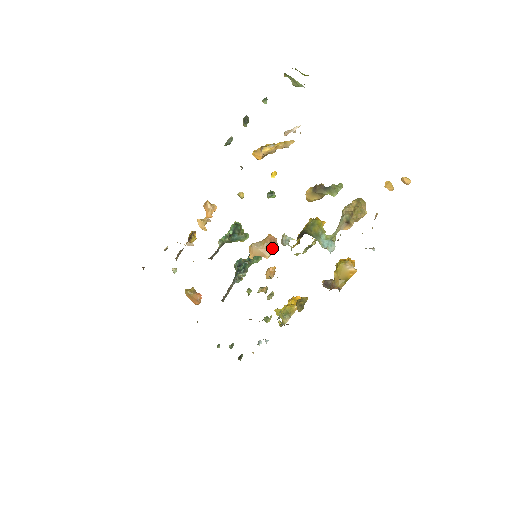
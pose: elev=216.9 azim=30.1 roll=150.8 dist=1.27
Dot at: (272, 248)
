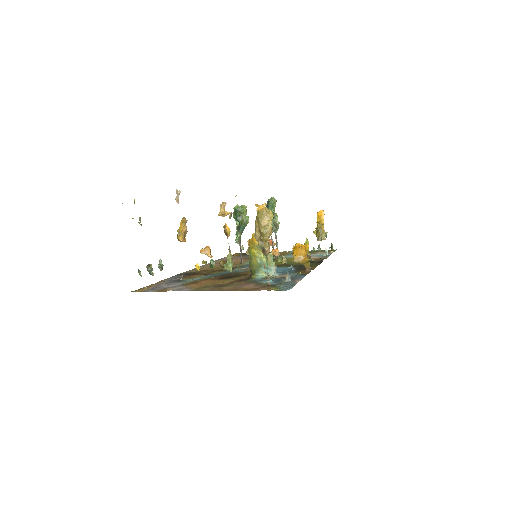
Dot at: occluded
